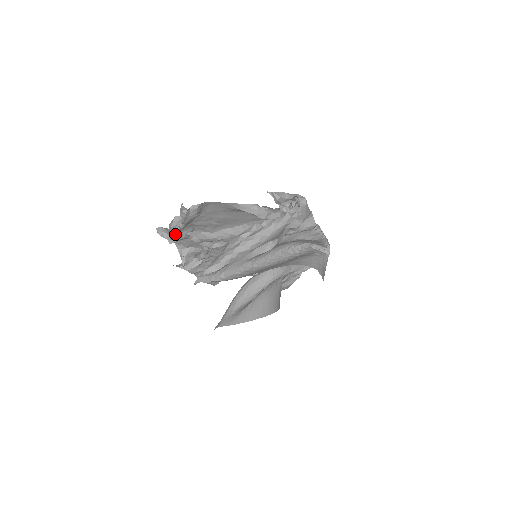
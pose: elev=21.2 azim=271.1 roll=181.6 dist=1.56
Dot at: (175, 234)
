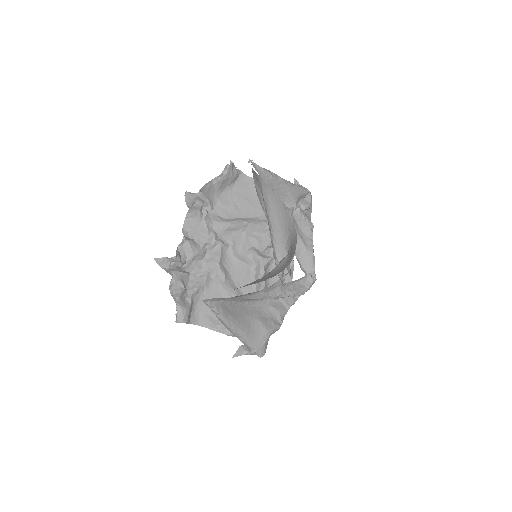
Dot at: (207, 189)
